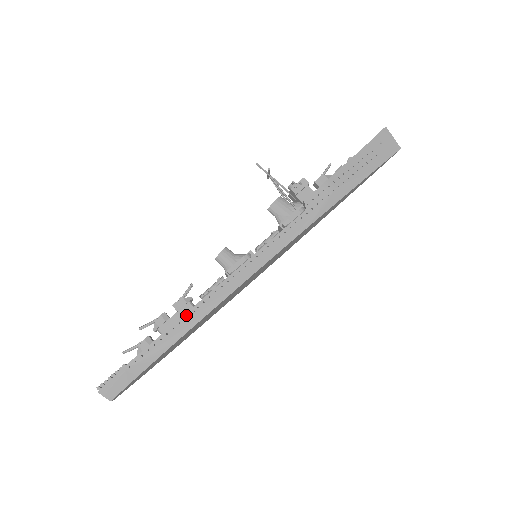
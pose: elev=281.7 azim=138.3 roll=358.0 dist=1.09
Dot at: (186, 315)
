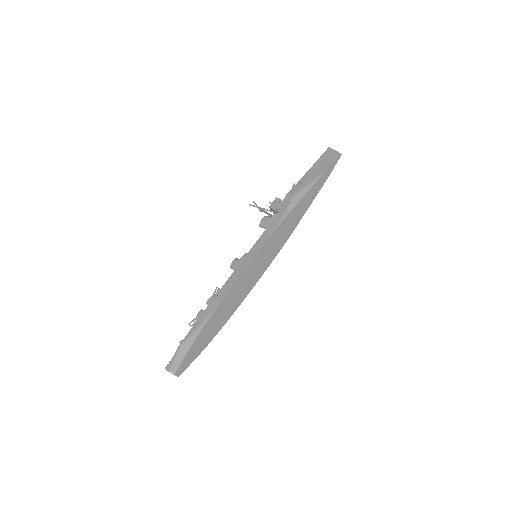
Dot at: (211, 303)
